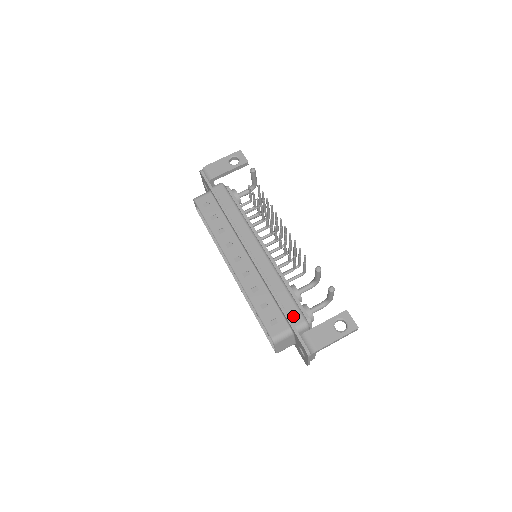
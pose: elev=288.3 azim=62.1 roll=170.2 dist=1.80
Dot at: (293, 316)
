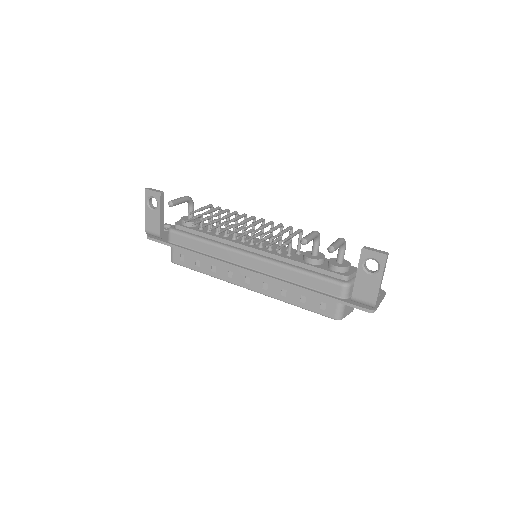
Dot at: (330, 291)
